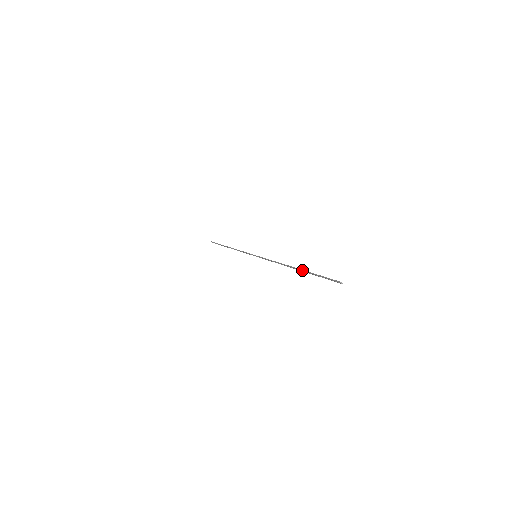
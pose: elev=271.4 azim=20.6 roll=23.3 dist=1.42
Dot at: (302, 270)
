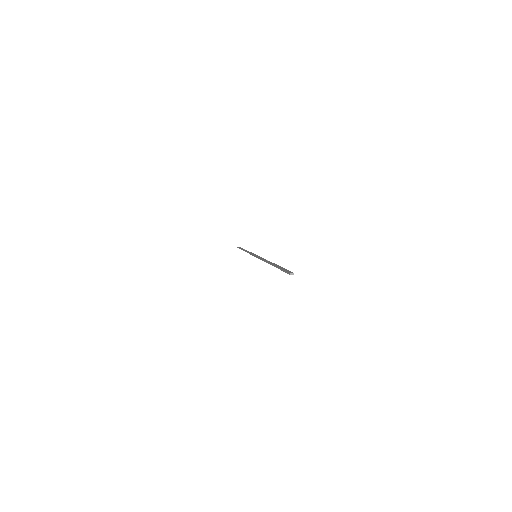
Dot at: (274, 266)
